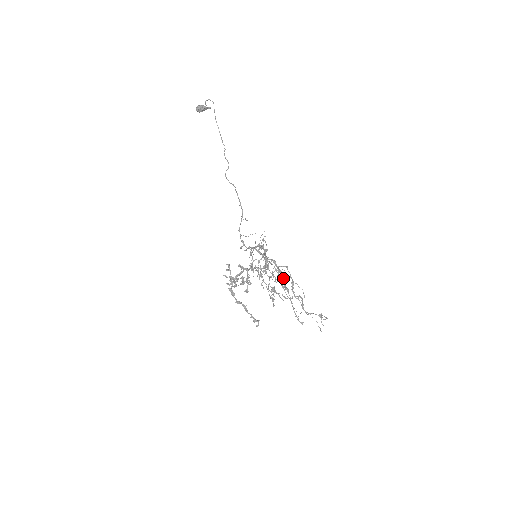
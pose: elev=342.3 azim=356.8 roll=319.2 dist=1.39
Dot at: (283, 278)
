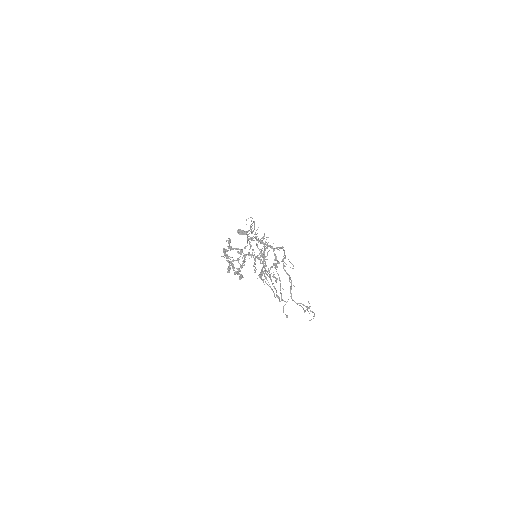
Dot at: (277, 261)
